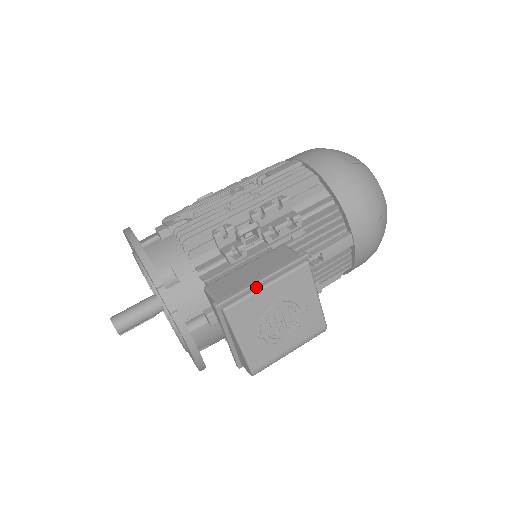
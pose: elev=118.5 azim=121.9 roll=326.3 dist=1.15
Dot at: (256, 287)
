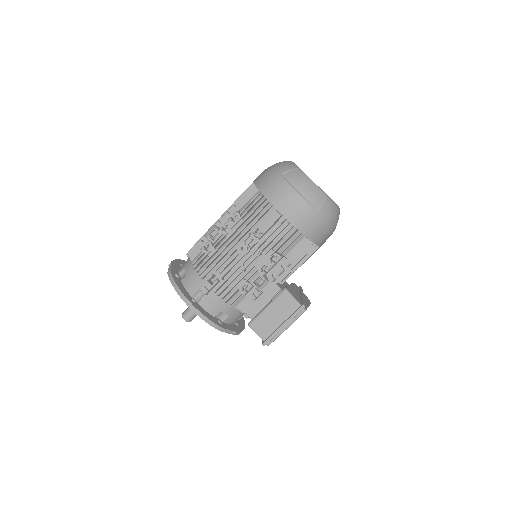
Dot at: (281, 331)
